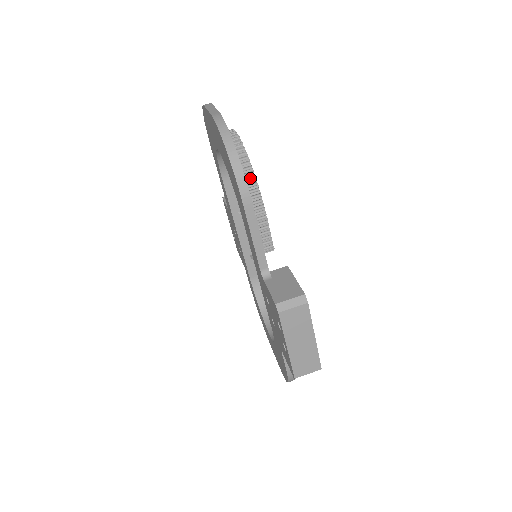
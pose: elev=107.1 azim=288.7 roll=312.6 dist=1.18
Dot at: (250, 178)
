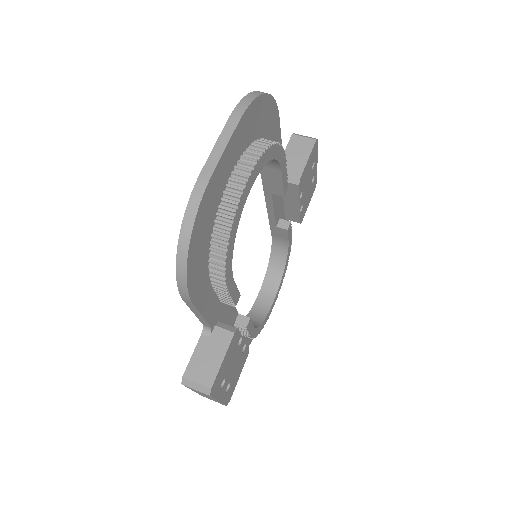
Dot at: (220, 259)
